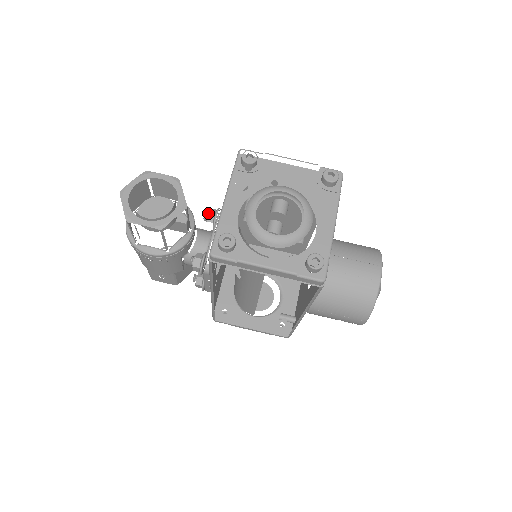
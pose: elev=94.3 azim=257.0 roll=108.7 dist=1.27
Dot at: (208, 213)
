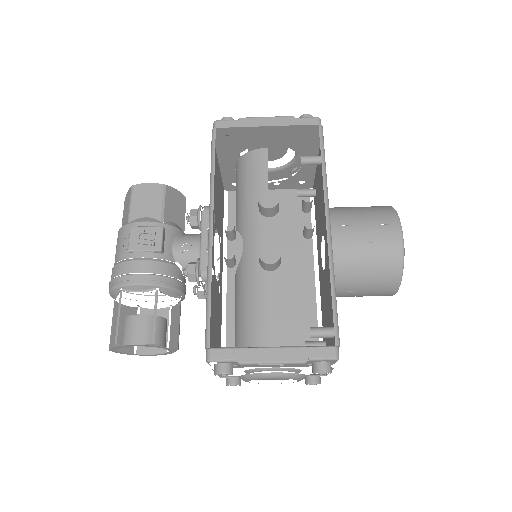
Dot at: occluded
